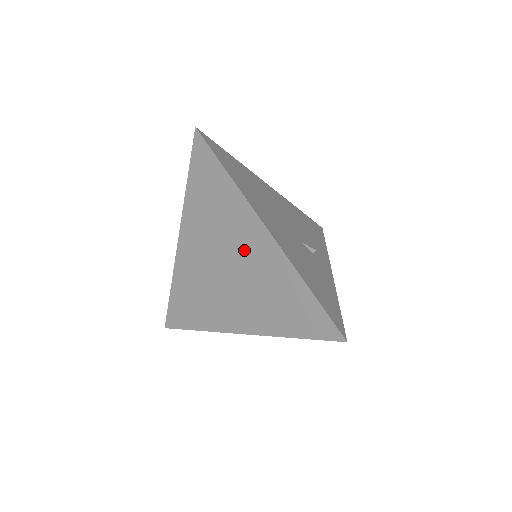
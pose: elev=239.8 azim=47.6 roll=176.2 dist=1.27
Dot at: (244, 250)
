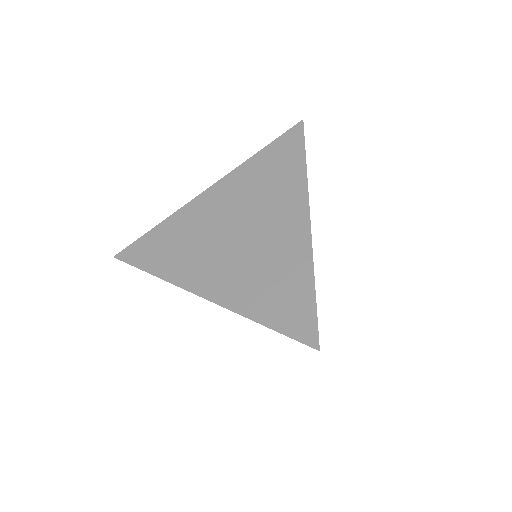
Dot at: (271, 225)
